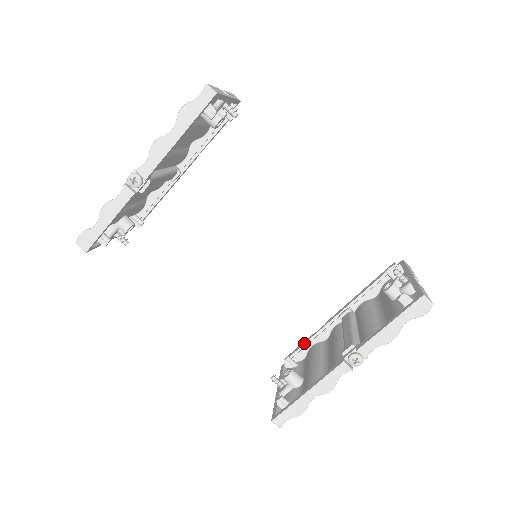
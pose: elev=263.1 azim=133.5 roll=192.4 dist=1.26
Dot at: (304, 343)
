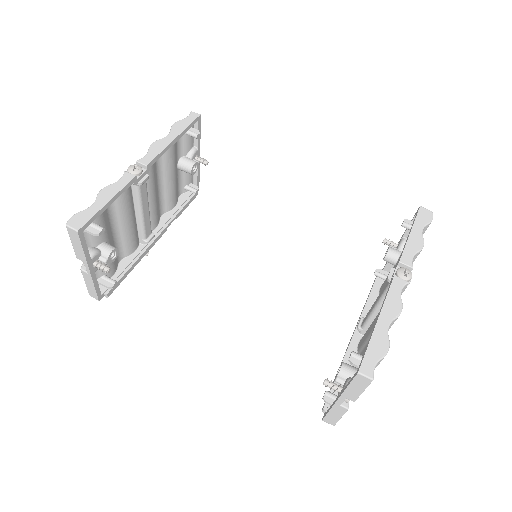
Dot at: occluded
